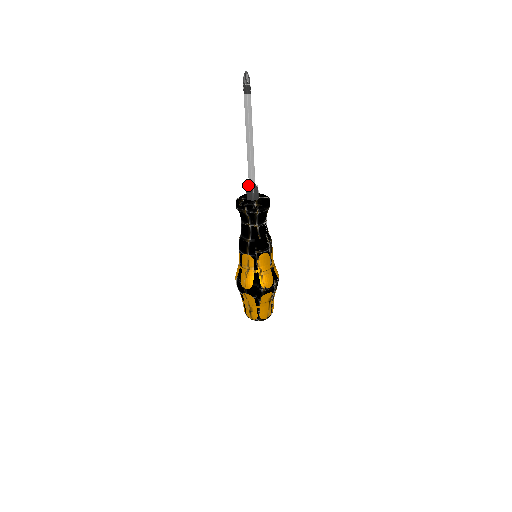
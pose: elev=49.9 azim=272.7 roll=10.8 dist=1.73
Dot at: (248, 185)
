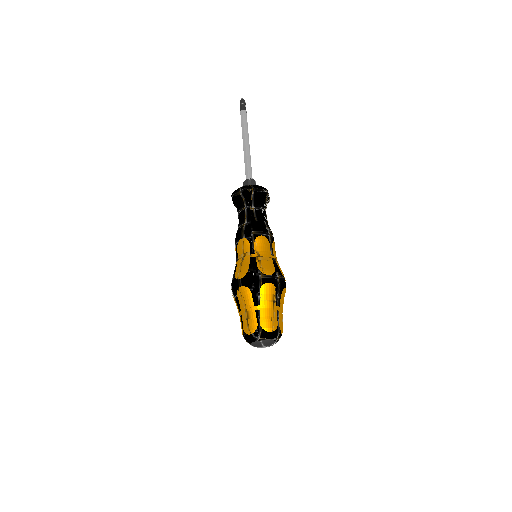
Dot at: occluded
